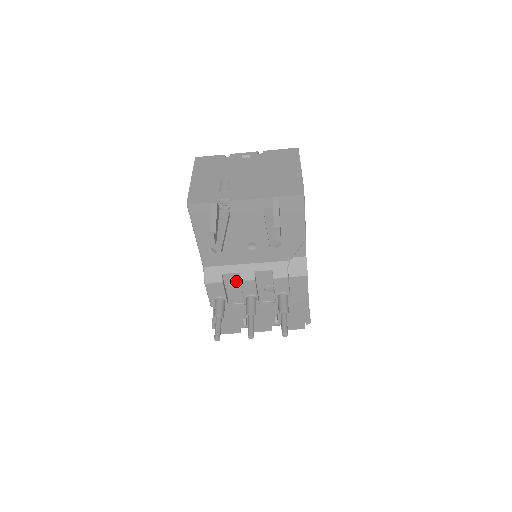
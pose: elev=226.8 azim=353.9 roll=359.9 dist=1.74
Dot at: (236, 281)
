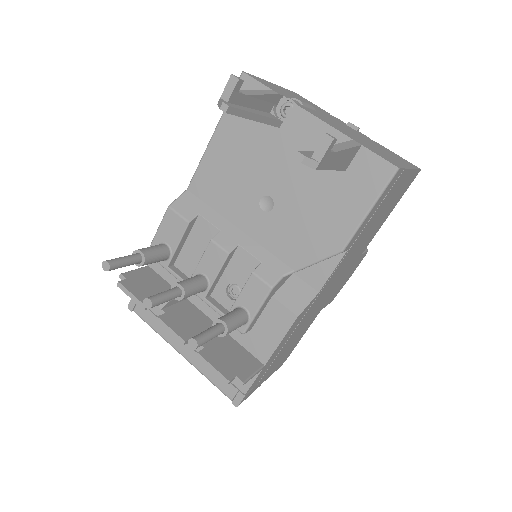
Dot at: (205, 241)
